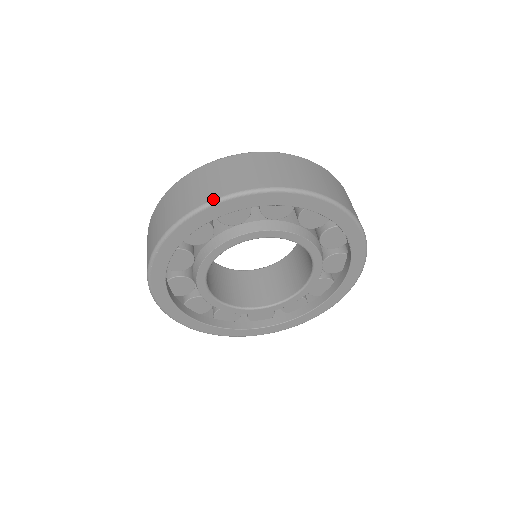
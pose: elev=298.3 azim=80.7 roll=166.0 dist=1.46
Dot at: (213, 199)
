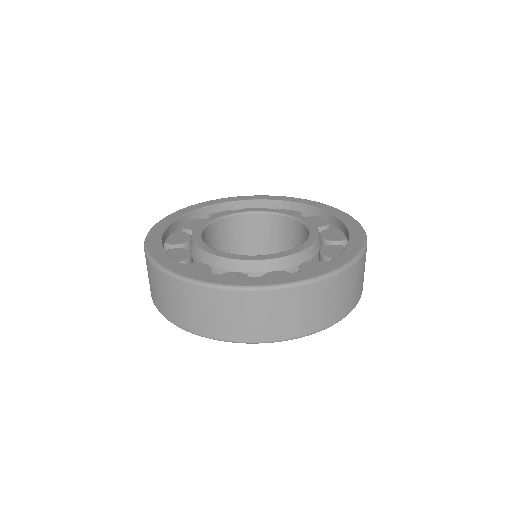
Dot at: (215, 339)
